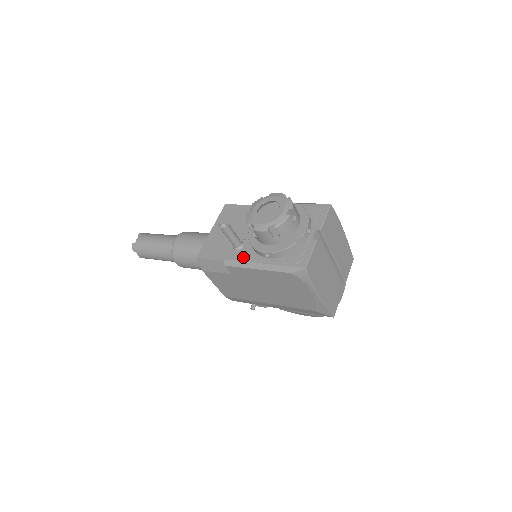
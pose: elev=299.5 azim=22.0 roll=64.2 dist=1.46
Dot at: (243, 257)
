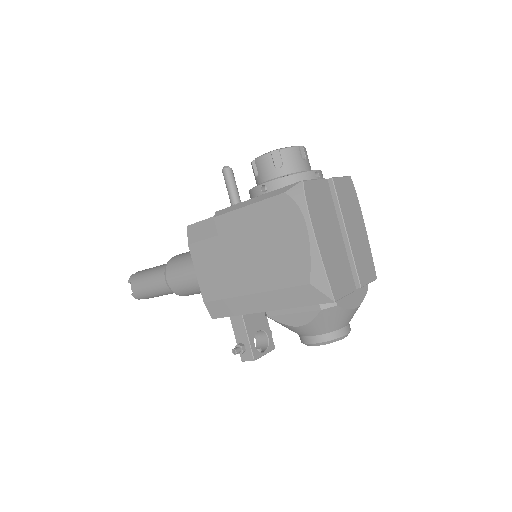
Dot at: occluded
